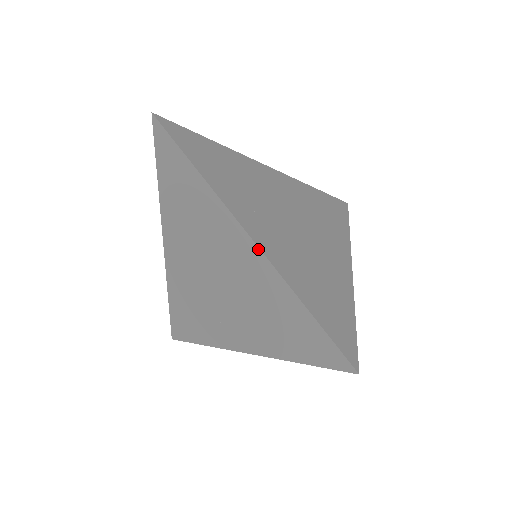
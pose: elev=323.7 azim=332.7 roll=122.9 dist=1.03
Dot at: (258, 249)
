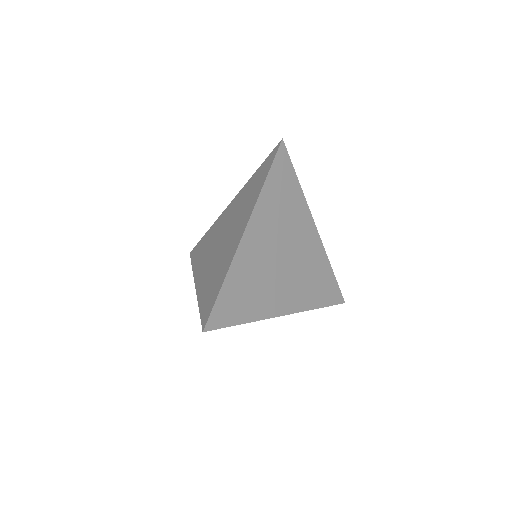
Dot at: (241, 239)
